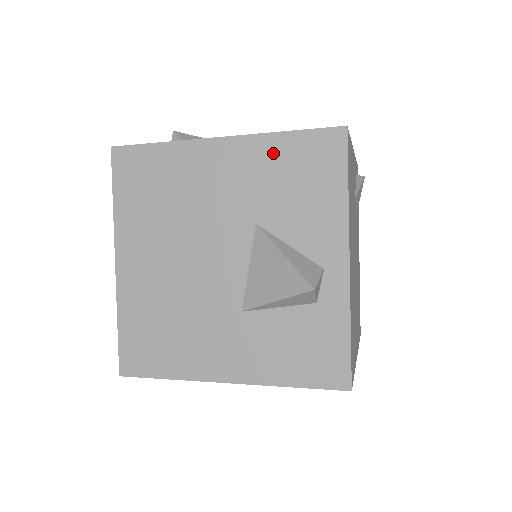
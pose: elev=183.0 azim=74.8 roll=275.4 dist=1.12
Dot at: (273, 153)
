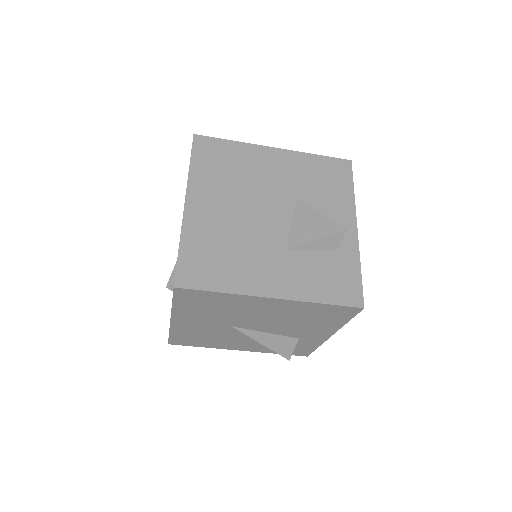
Dot at: (309, 163)
